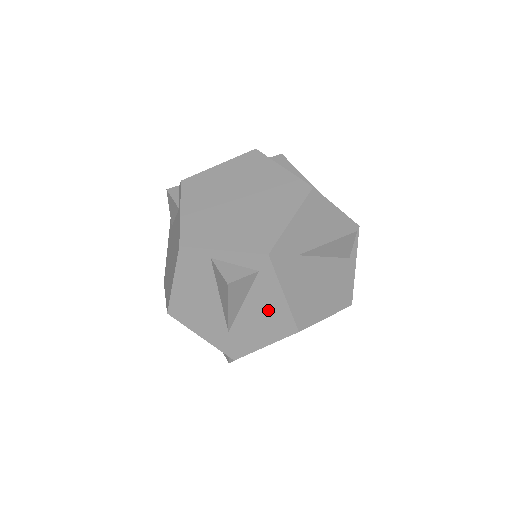
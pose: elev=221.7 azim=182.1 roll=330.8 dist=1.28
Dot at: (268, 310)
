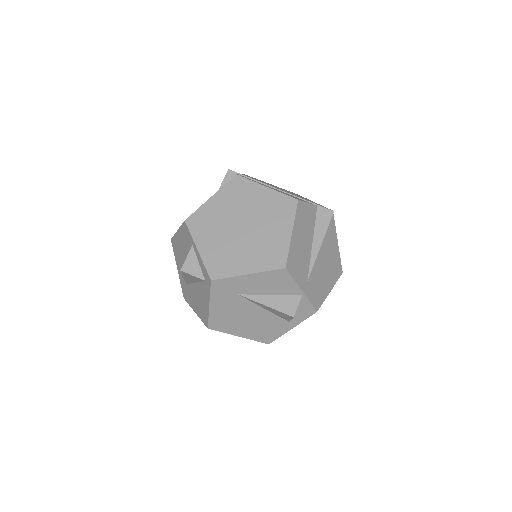
Dot at: (202, 301)
